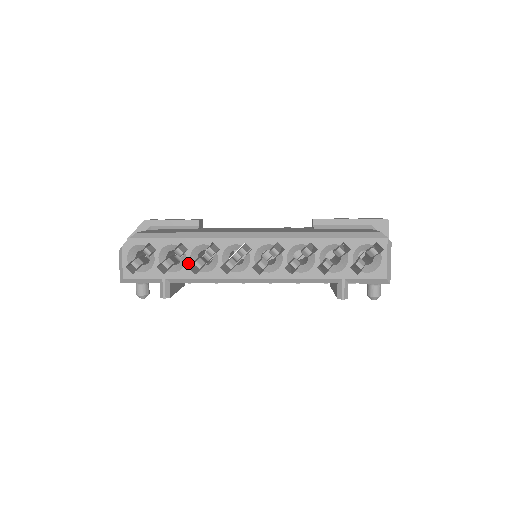
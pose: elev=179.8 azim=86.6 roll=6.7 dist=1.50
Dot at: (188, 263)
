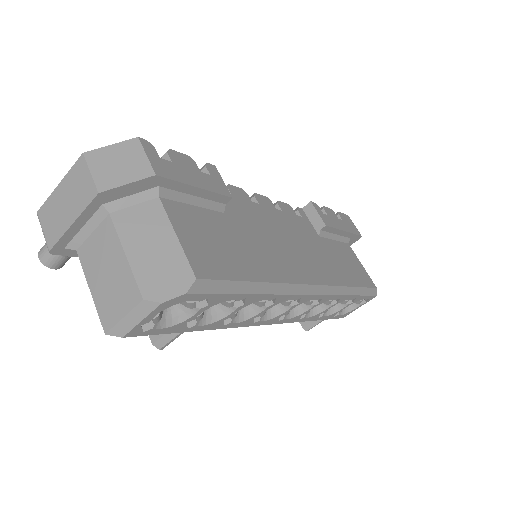
Dot at: (229, 317)
